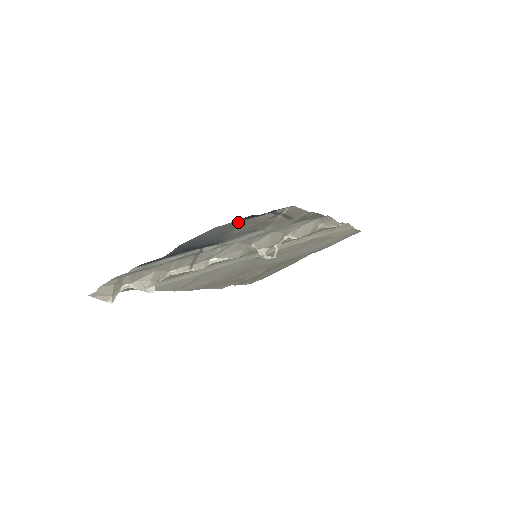
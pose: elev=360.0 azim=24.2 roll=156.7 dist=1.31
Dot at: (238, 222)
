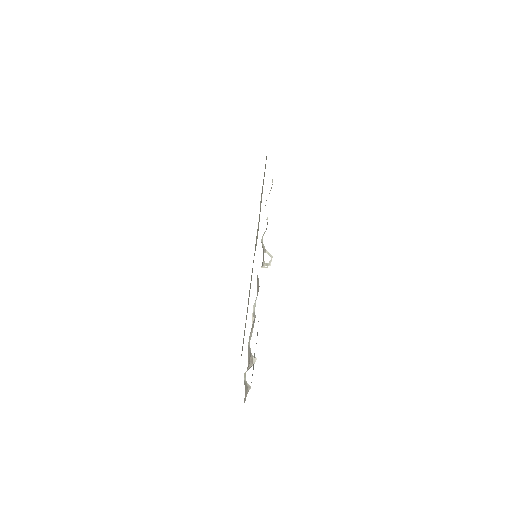
Dot at: occluded
